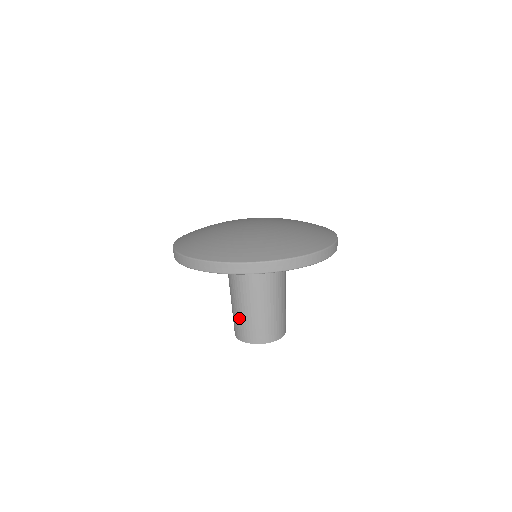
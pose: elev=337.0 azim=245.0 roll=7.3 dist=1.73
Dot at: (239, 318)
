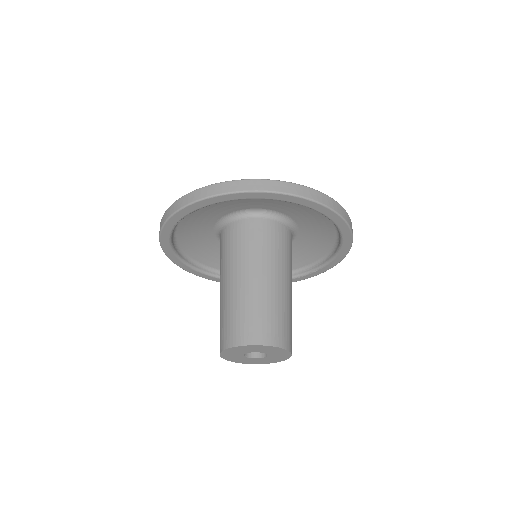
Dot at: occluded
